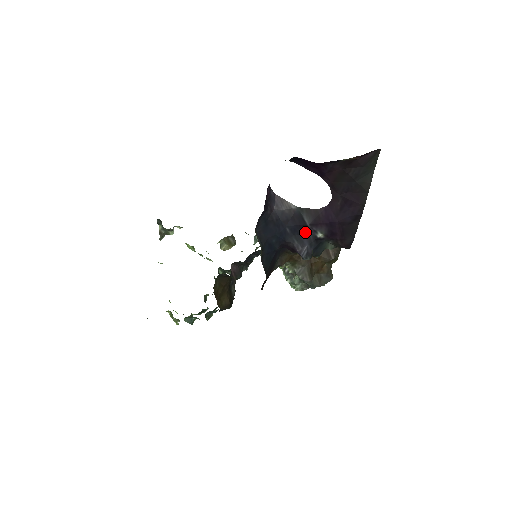
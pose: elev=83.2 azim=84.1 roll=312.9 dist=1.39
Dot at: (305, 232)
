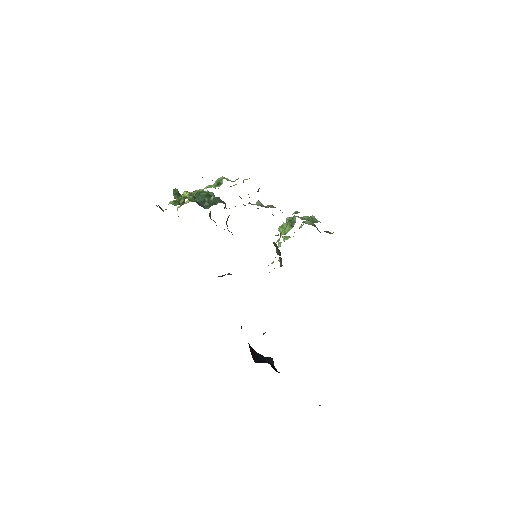
Dot at: occluded
